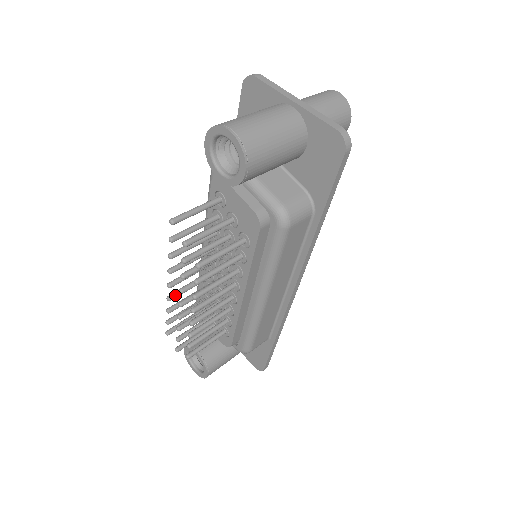
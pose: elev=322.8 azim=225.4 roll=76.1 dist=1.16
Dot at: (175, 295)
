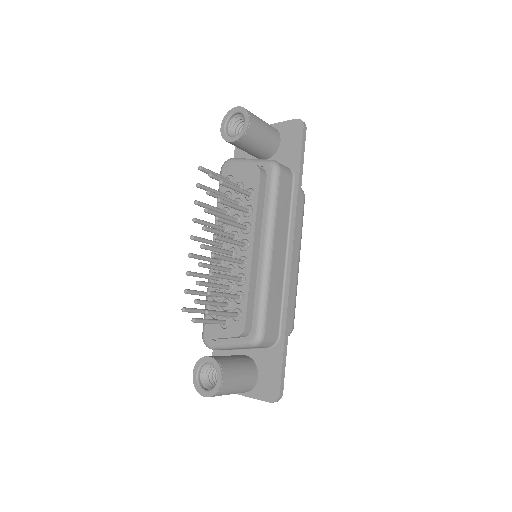
Dot at: (195, 254)
